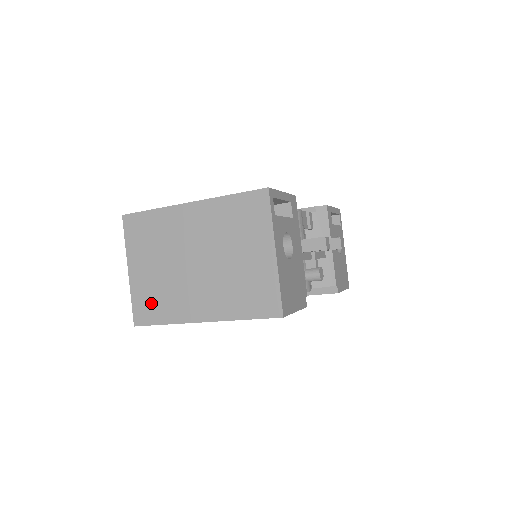
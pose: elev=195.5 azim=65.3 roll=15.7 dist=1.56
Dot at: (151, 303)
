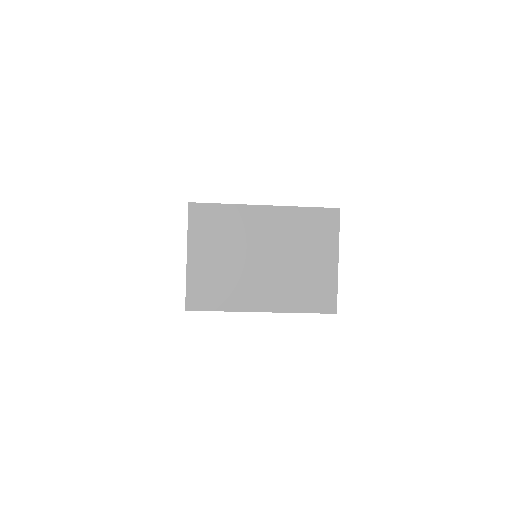
Dot at: (209, 290)
